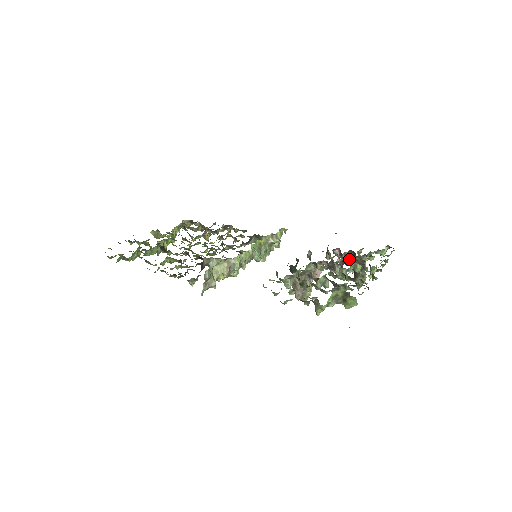
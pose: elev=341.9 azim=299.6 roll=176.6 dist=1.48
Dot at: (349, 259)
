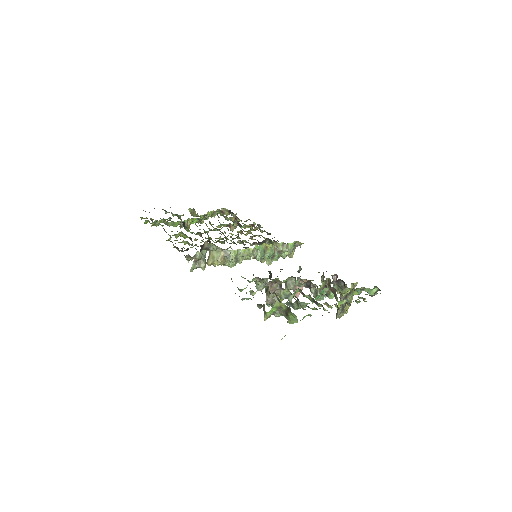
Dot at: (330, 285)
